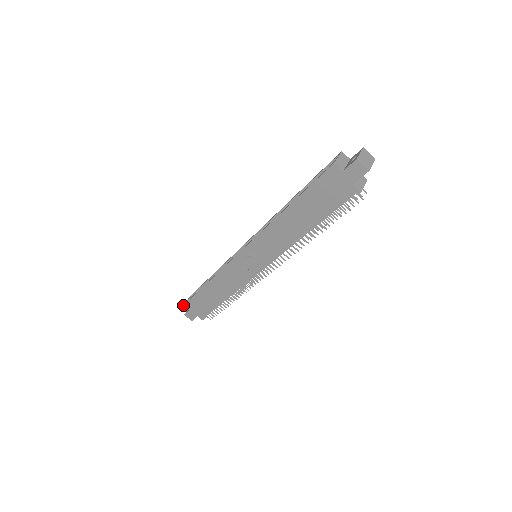
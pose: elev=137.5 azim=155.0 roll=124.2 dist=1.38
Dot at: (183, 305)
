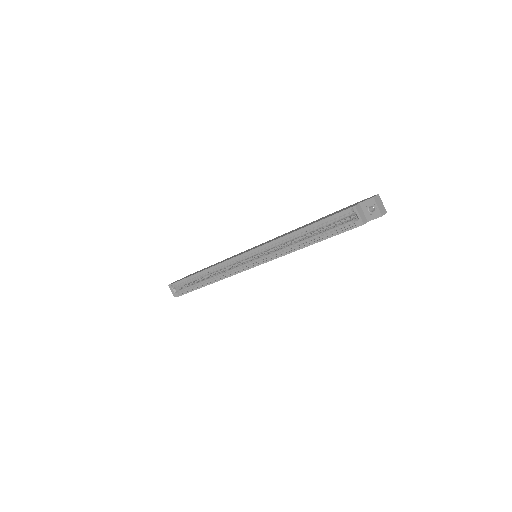
Dot at: occluded
